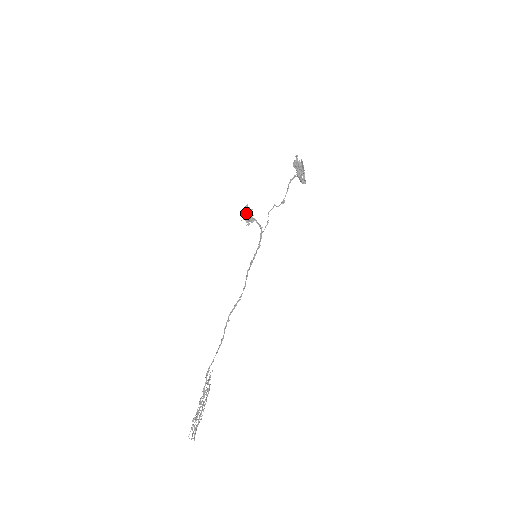
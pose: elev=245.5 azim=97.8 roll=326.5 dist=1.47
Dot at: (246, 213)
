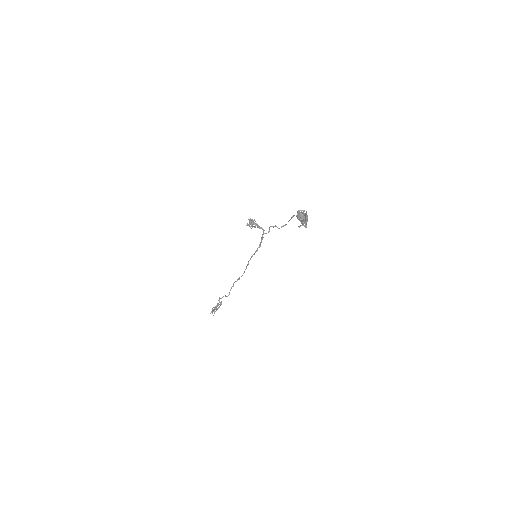
Dot at: occluded
